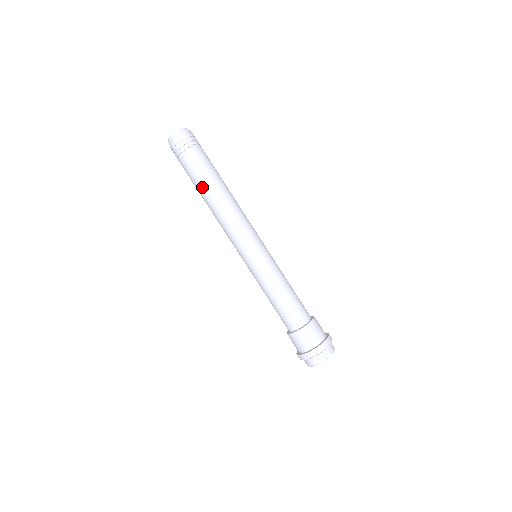
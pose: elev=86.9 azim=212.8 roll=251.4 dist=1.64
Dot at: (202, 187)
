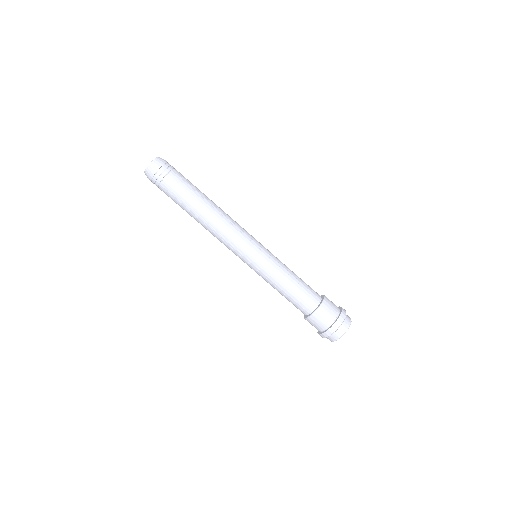
Dot at: (196, 199)
